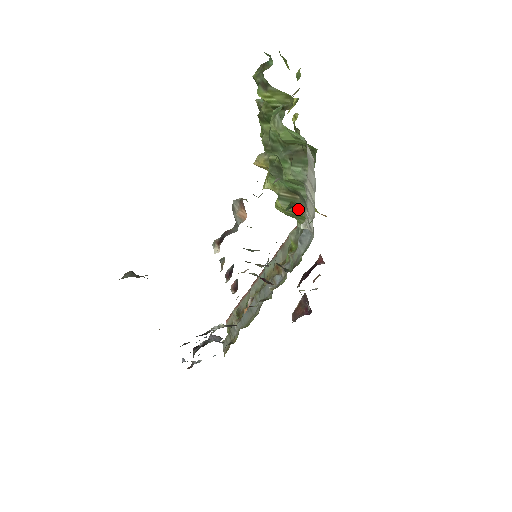
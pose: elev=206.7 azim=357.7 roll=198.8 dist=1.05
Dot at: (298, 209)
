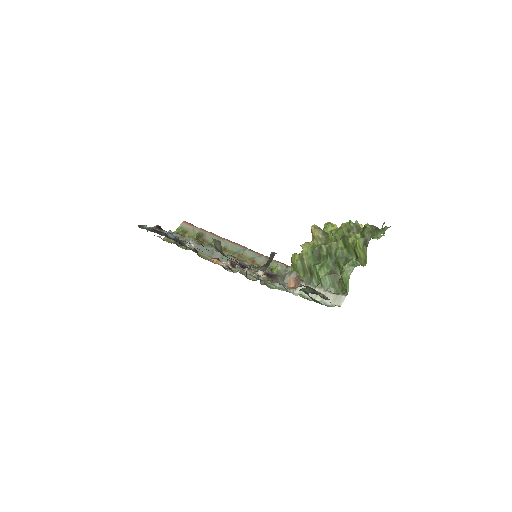
Dot at: (302, 275)
